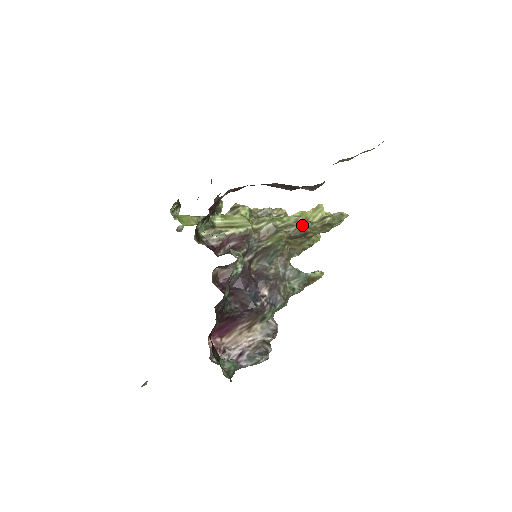
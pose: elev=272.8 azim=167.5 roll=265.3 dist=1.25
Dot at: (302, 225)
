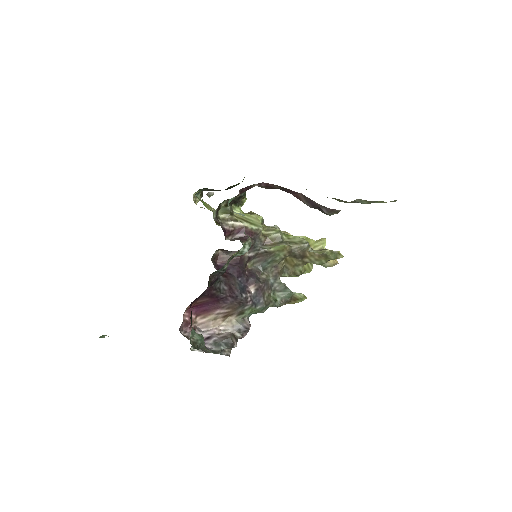
Dot at: (305, 246)
